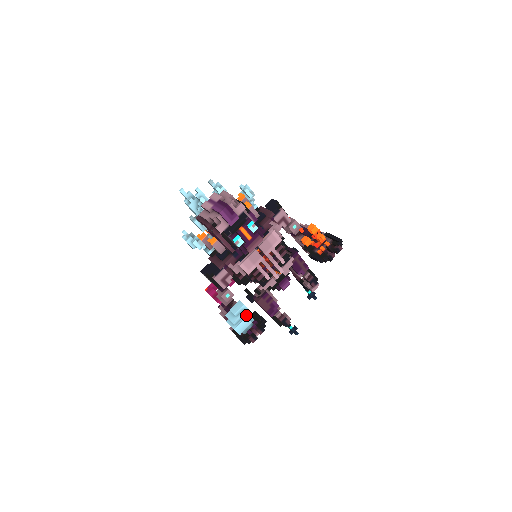
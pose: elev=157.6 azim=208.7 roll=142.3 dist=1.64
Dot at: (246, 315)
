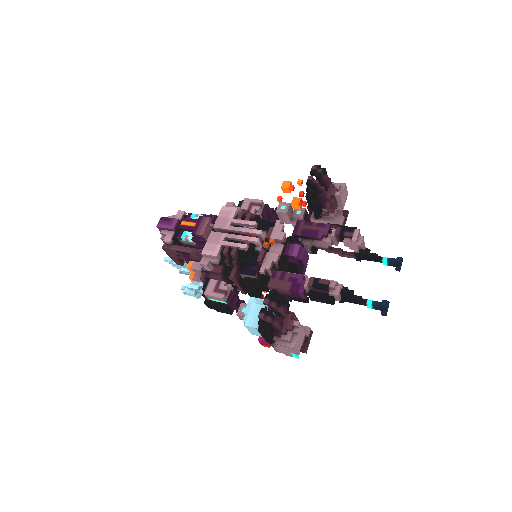
Dot at: (256, 304)
